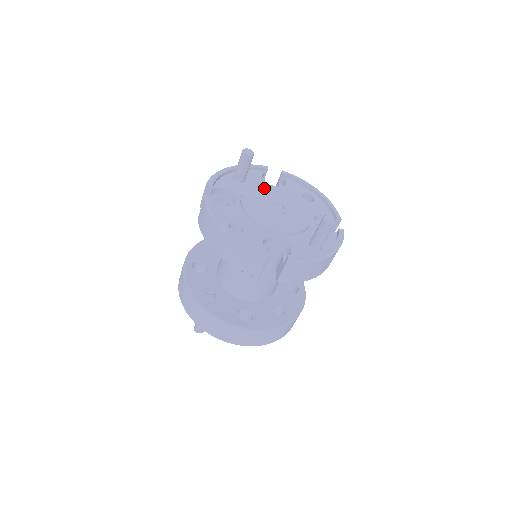
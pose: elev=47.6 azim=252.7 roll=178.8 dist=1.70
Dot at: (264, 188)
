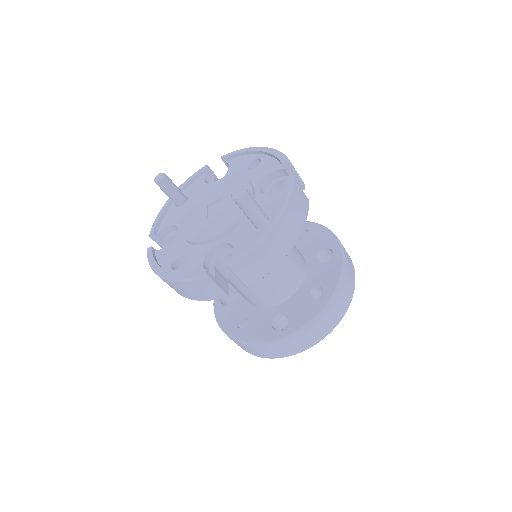
Dot at: (202, 194)
